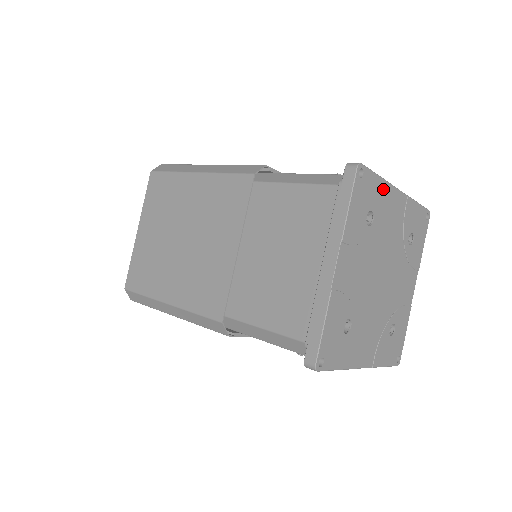
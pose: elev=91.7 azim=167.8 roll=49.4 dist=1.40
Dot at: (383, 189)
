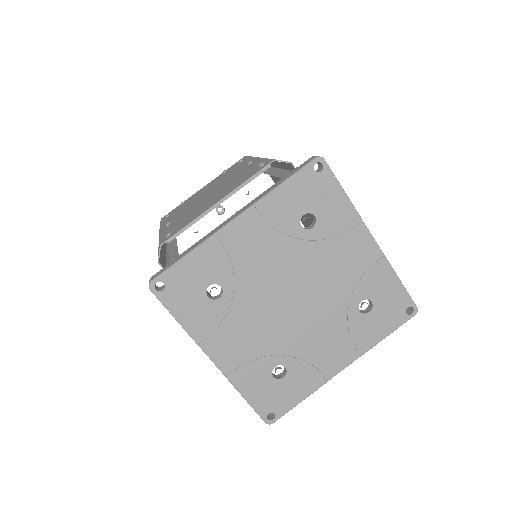
Dot at: (205, 254)
